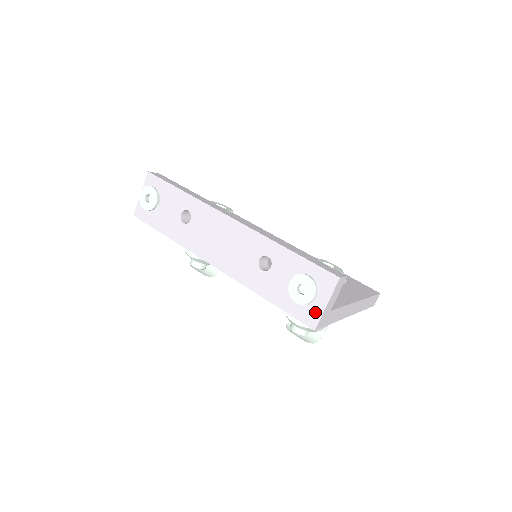
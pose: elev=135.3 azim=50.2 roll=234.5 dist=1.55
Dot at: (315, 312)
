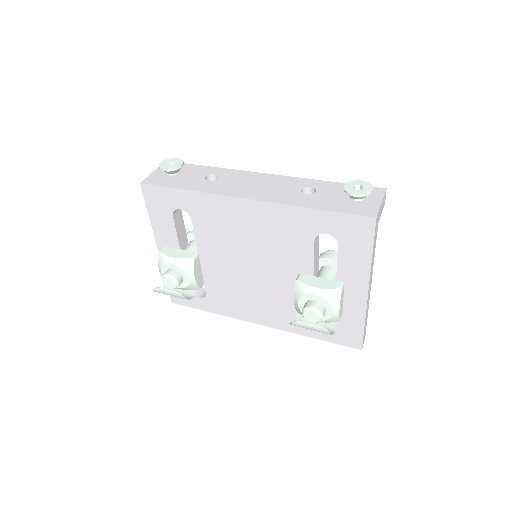
Dot at: (372, 208)
